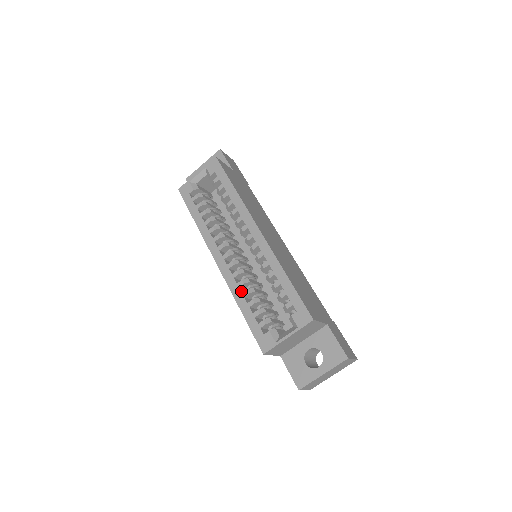
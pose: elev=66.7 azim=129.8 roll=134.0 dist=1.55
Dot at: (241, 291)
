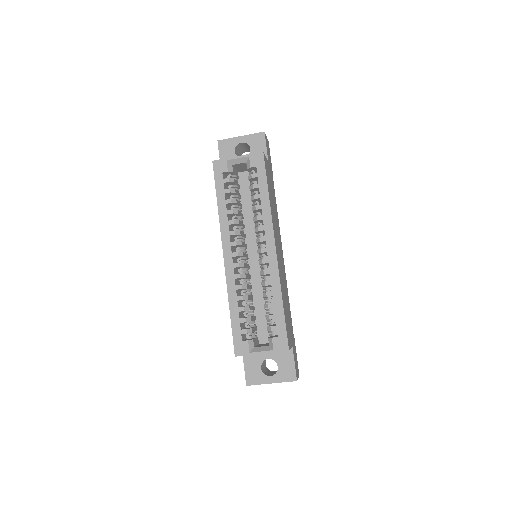
Dot at: (237, 294)
